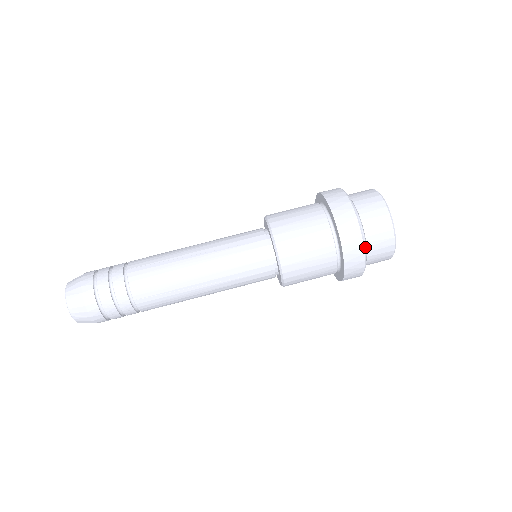
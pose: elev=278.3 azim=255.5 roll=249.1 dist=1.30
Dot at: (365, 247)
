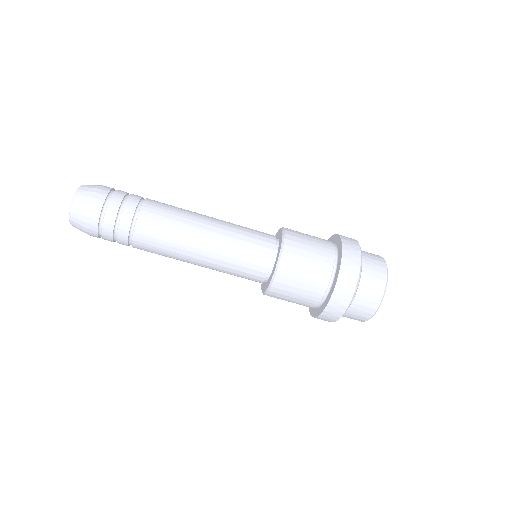
Dot at: occluded
